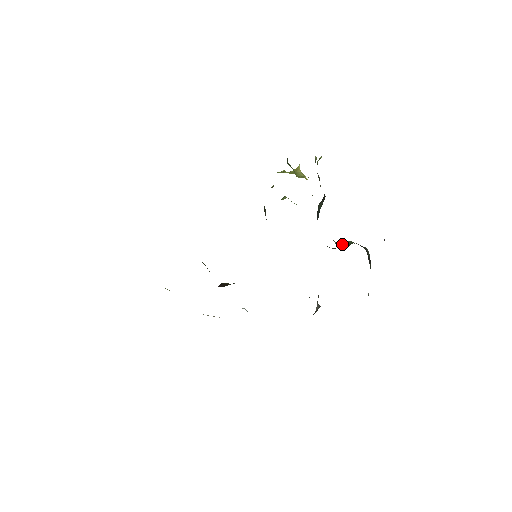
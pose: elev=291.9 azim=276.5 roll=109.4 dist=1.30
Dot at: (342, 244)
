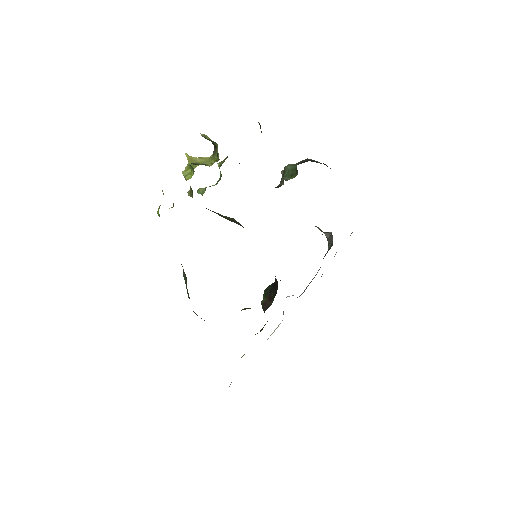
Dot at: (286, 175)
